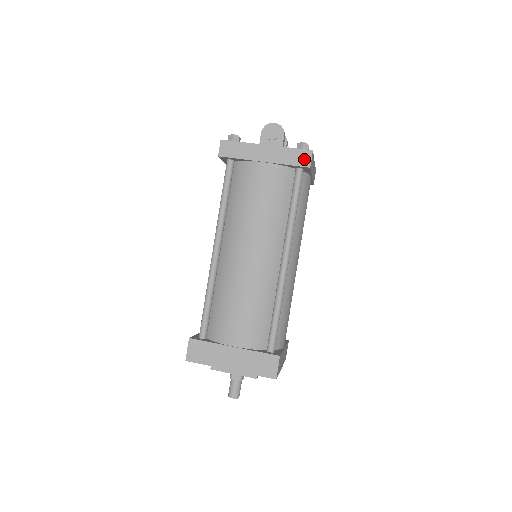
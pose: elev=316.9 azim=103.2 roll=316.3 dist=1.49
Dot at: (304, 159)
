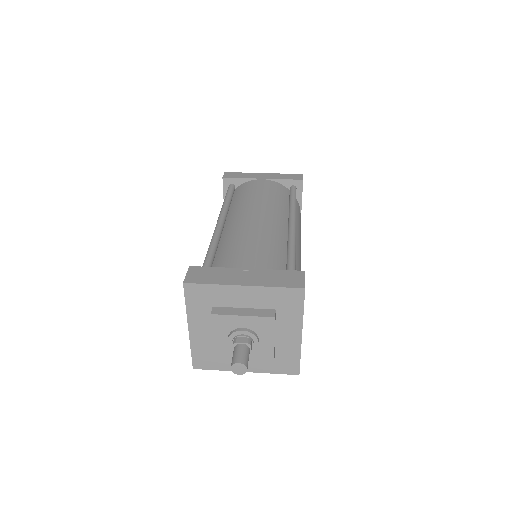
Dot at: (297, 177)
